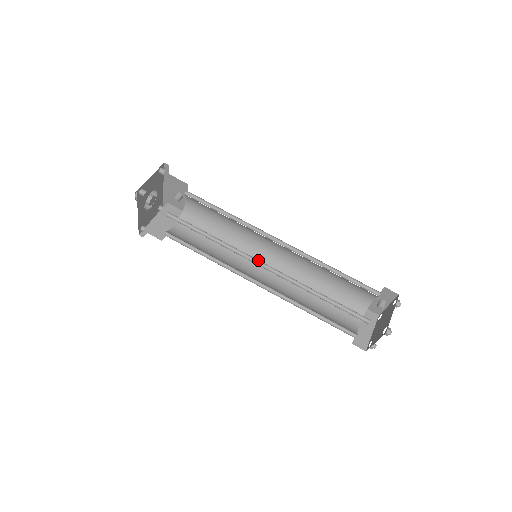
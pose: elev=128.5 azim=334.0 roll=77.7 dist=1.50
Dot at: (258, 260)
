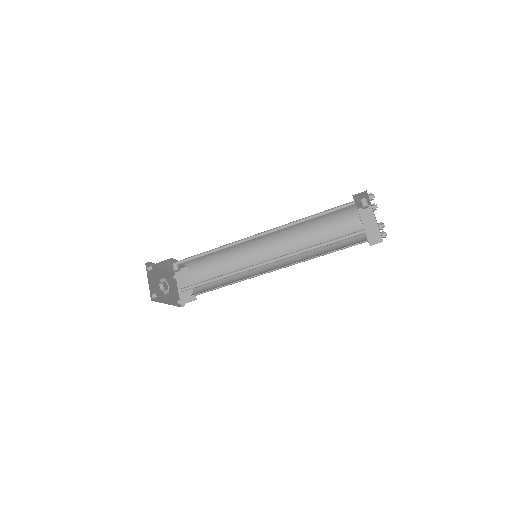
Dot at: occluded
